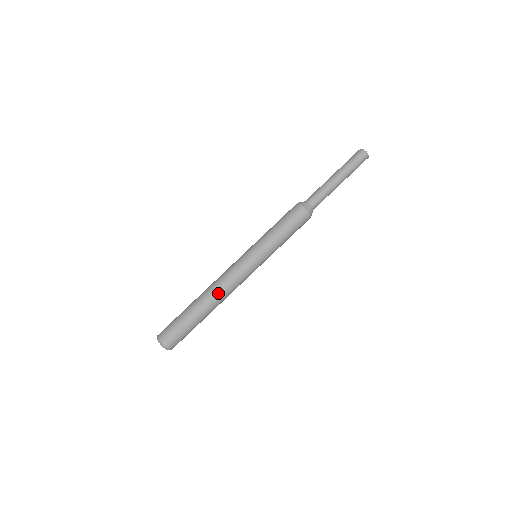
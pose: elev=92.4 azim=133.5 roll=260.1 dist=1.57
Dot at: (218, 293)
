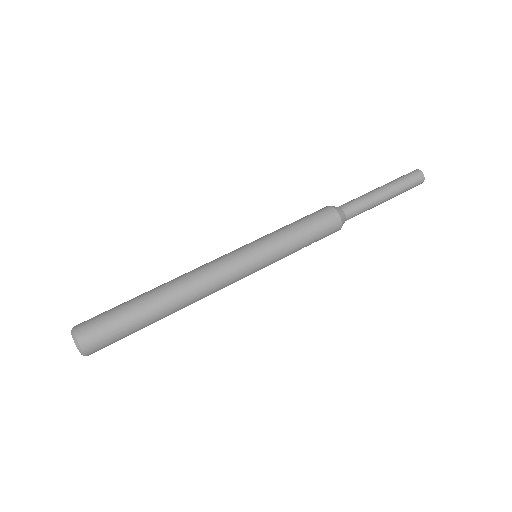
Dot at: (193, 294)
